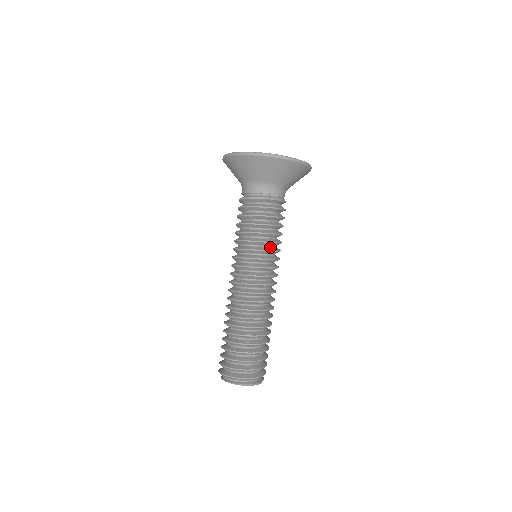
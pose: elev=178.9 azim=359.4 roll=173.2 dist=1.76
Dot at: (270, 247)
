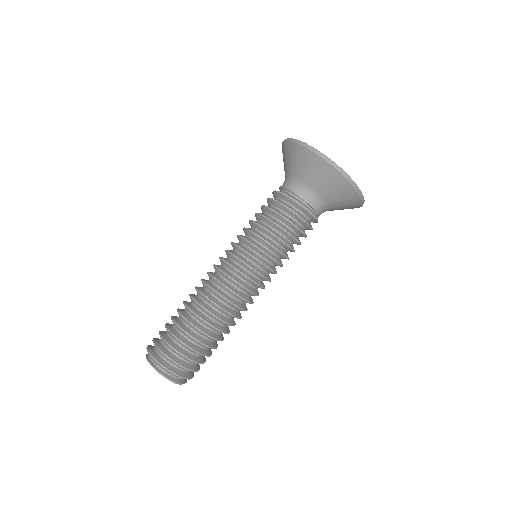
Dot at: (279, 258)
